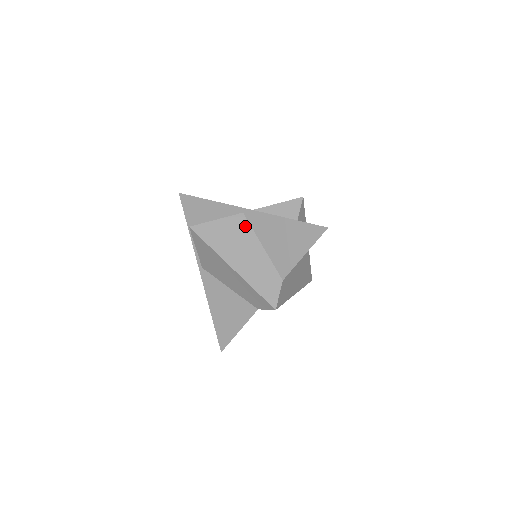
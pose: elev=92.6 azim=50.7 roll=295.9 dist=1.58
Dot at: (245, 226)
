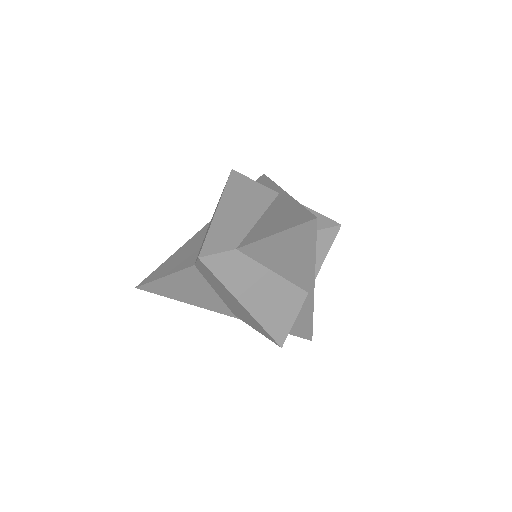
Dot at: (268, 200)
